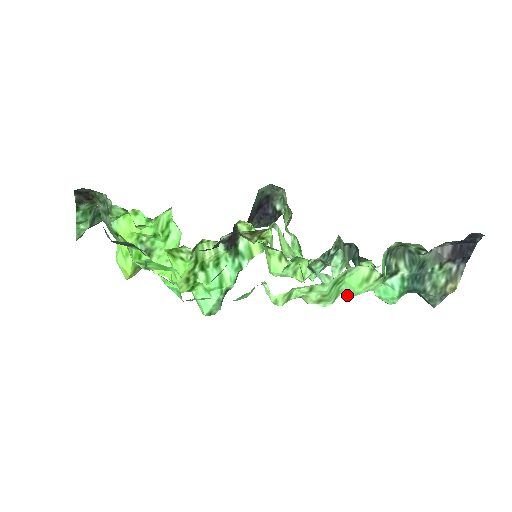
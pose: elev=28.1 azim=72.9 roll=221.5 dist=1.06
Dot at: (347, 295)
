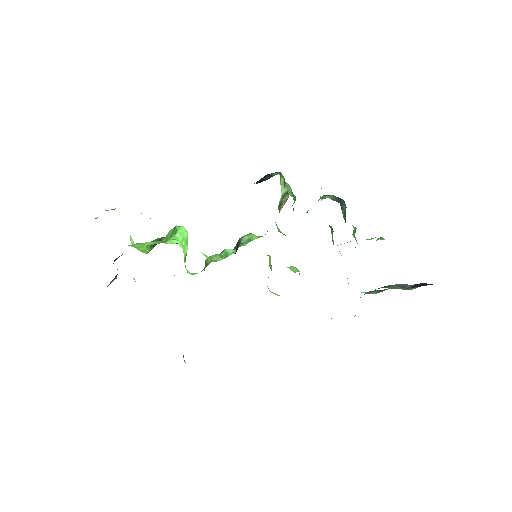
Dot at: occluded
